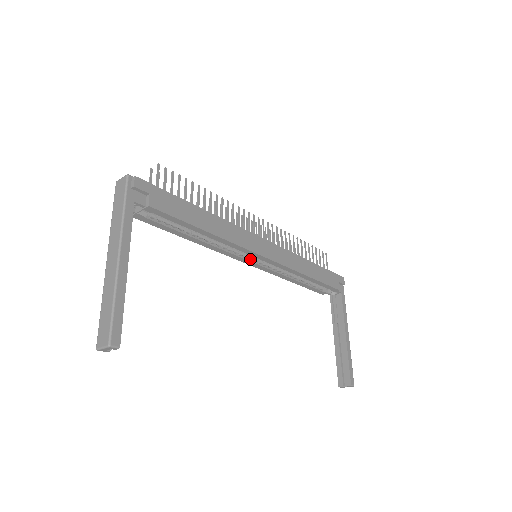
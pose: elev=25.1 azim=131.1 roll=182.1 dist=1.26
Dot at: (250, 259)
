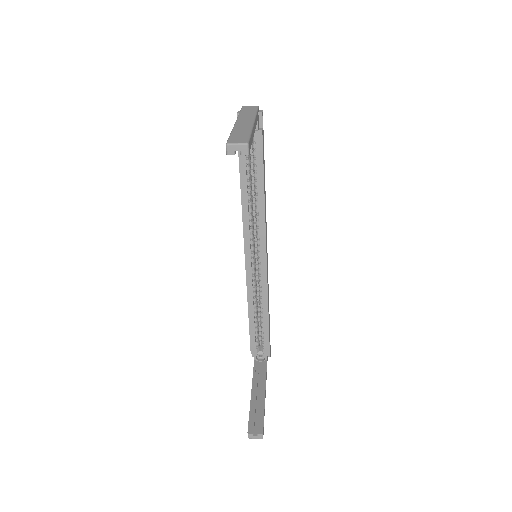
Dot at: (252, 254)
